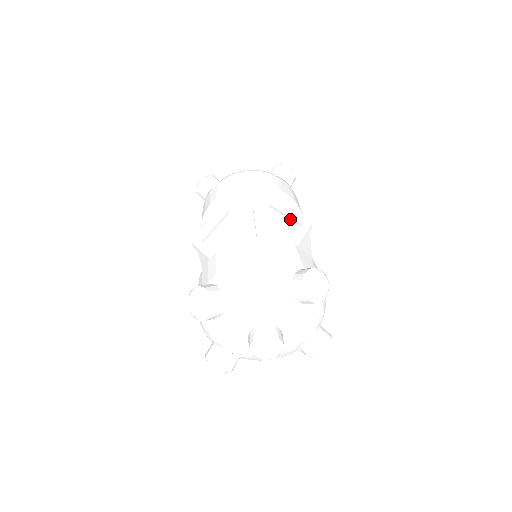
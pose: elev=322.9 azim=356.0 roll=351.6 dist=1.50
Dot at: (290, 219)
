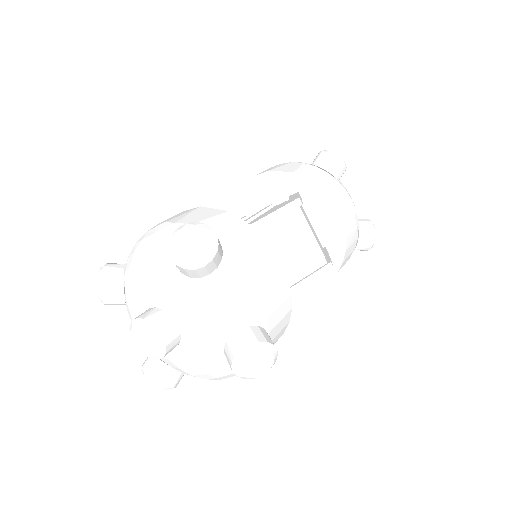
Dot at: occluded
